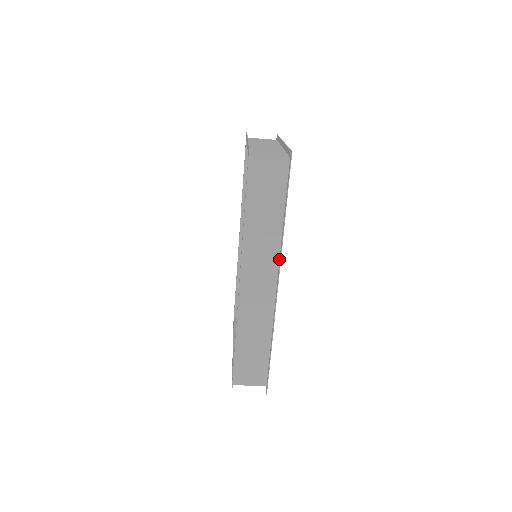
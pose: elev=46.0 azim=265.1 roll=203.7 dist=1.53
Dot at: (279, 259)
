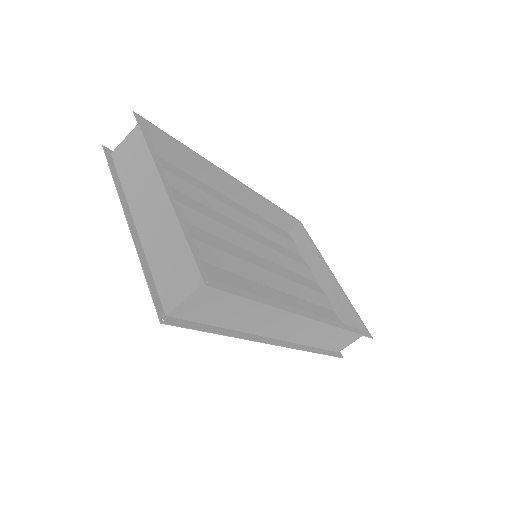
Dot at: (293, 309)
